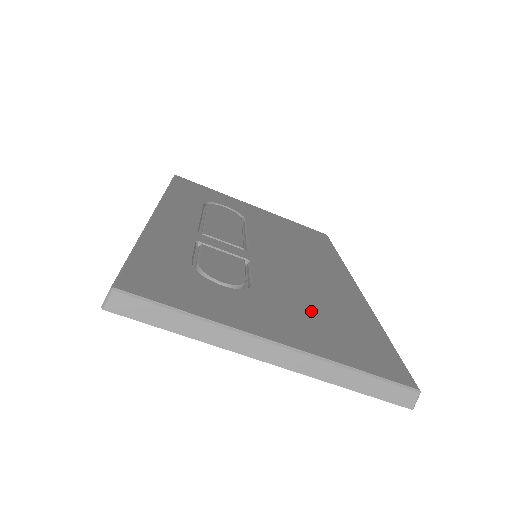
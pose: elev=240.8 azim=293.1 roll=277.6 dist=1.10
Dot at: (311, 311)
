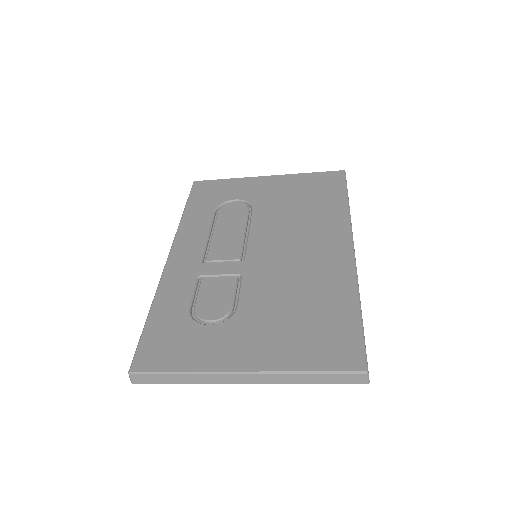
Dot at: (285, 315)
